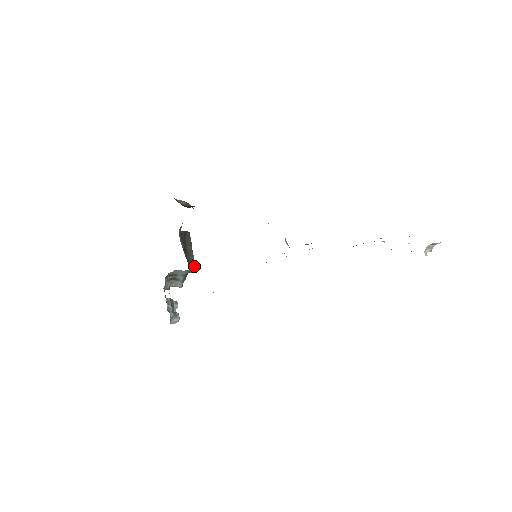
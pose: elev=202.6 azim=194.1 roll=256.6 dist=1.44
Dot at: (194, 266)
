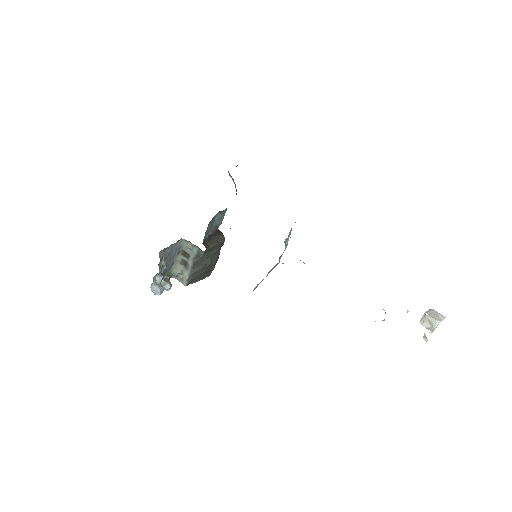
Dot at: (206, 247)
